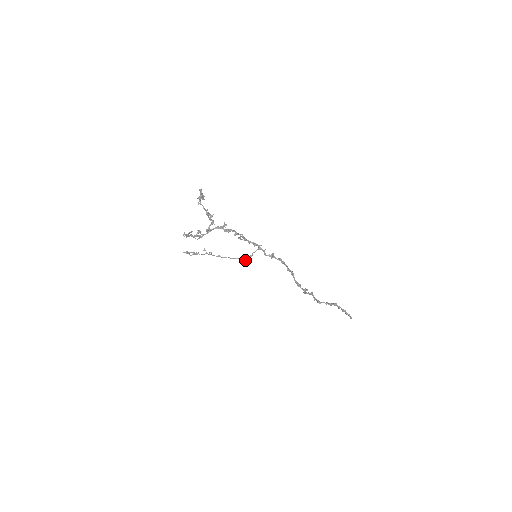
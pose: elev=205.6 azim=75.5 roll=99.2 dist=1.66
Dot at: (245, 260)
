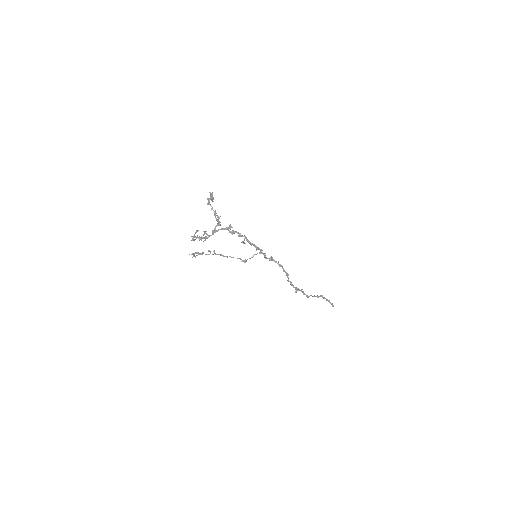
Dot at: (245, 260)
